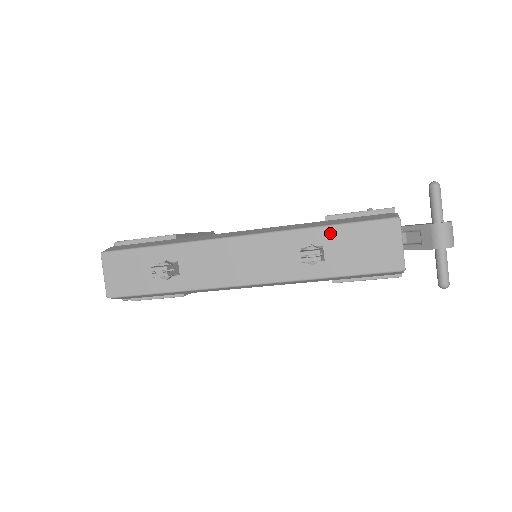
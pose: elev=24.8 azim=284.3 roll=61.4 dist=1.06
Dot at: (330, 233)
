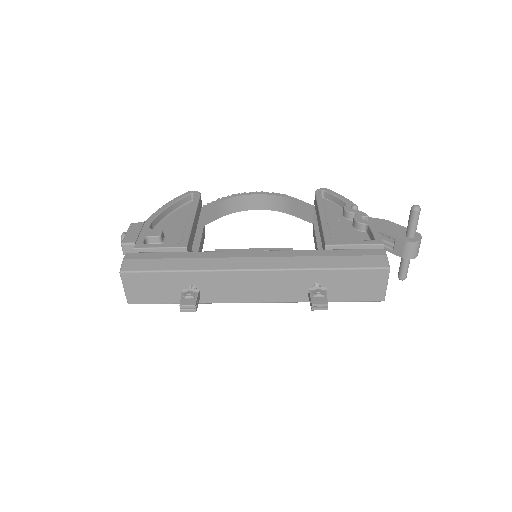
Dot at: (332, 274)
